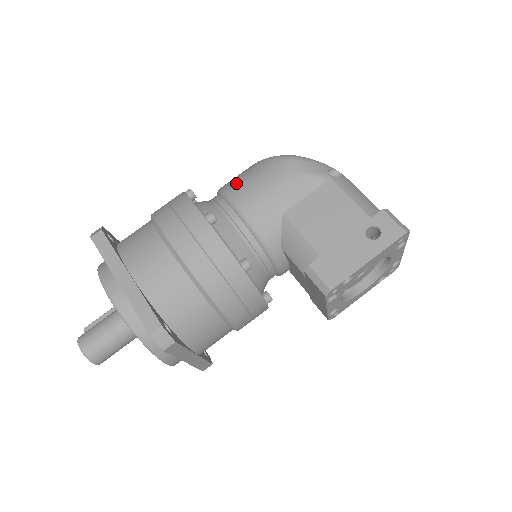
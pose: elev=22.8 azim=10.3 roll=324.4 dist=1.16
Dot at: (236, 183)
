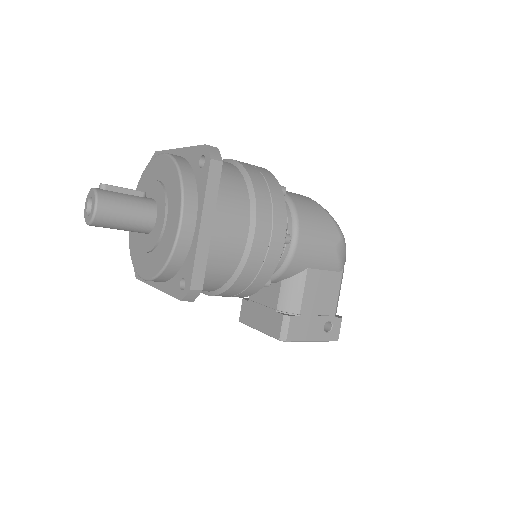
Dot at: (307, 216)
